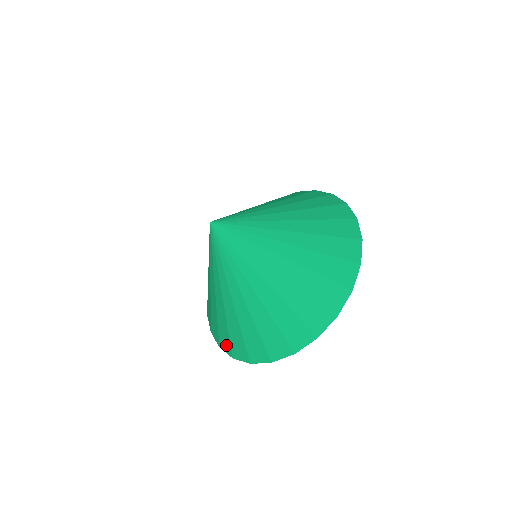
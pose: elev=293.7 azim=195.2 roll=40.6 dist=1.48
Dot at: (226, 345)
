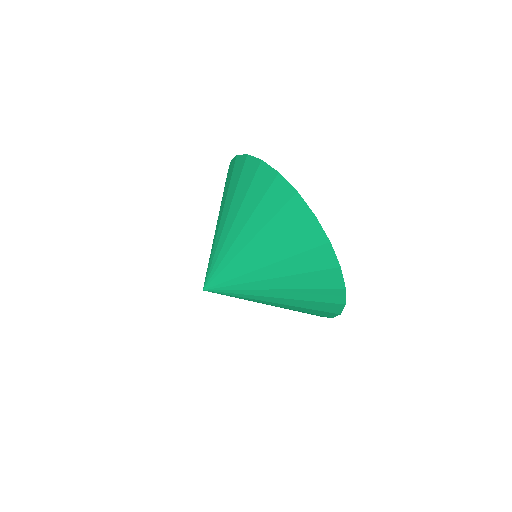
Dot at: (327, 314)
